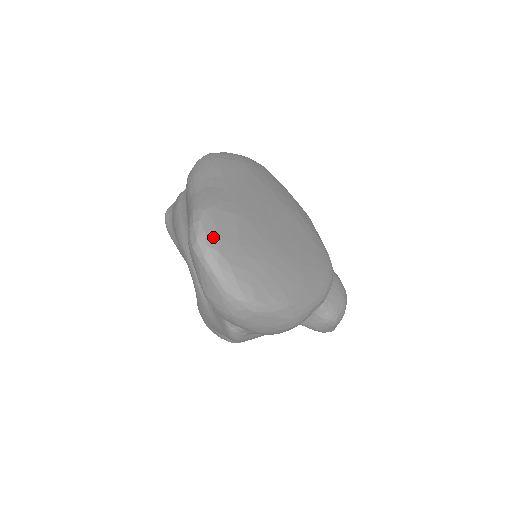
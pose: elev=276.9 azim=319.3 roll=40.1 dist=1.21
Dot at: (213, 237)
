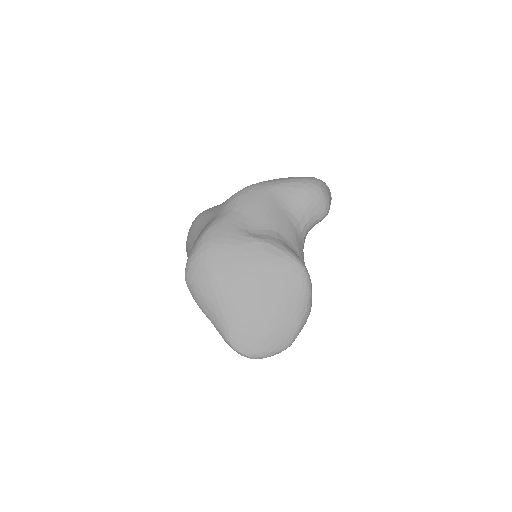
Dot at: (246, 351)
